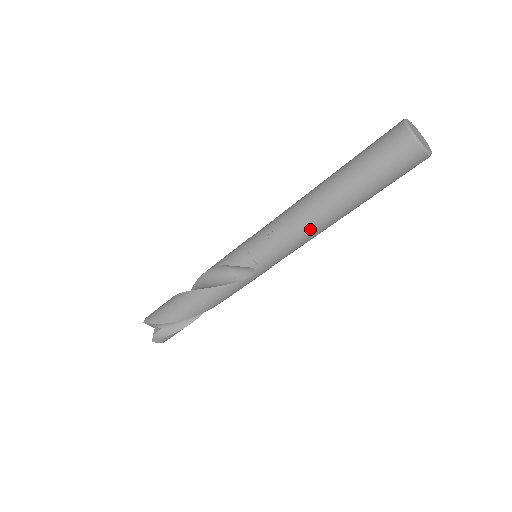
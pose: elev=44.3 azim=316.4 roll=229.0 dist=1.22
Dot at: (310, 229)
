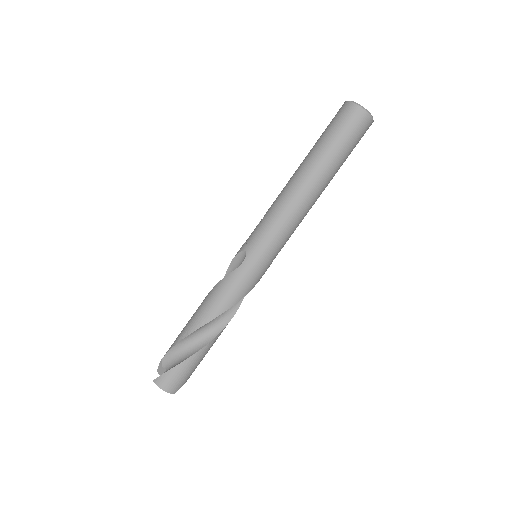
Dot at: (287, 195)
